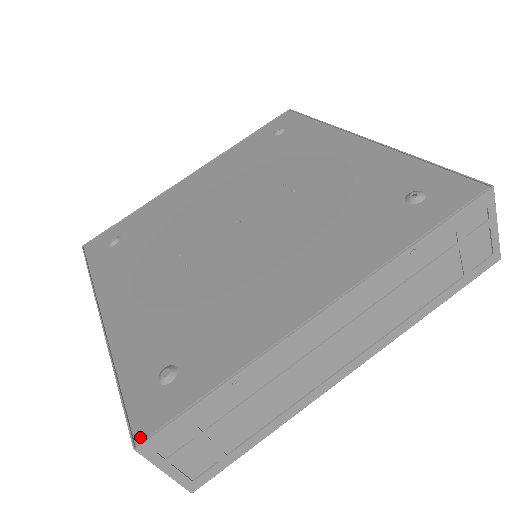
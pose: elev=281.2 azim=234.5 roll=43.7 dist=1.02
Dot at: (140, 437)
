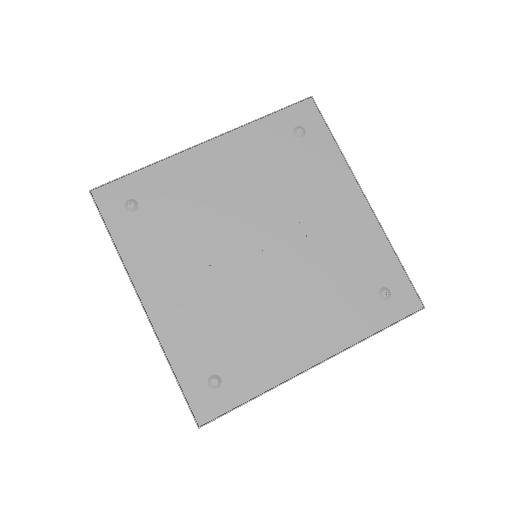
Dot at: (202, 422)
